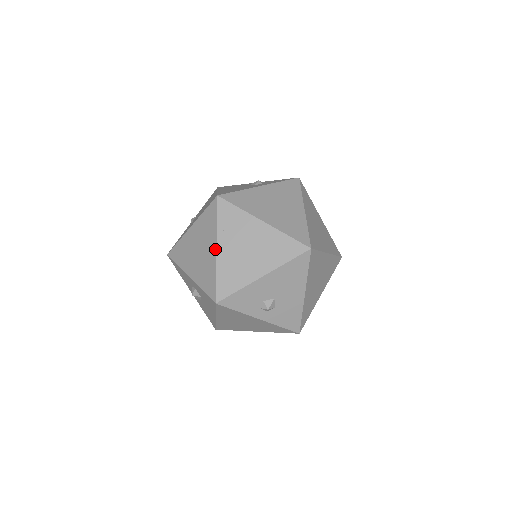
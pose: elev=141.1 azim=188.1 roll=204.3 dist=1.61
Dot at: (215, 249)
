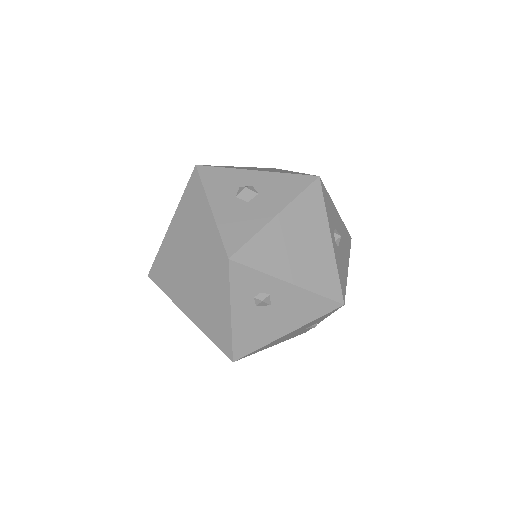
Dot at: occluded
